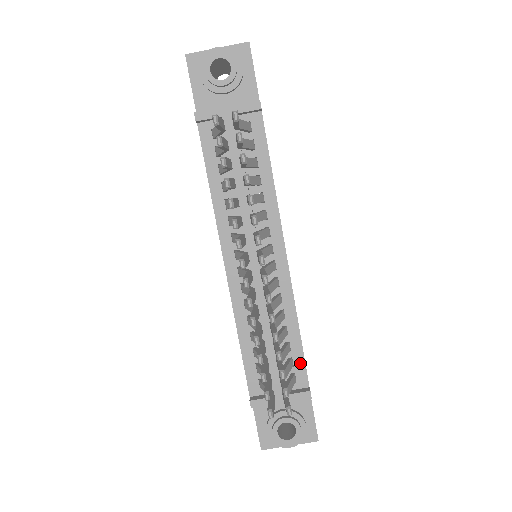
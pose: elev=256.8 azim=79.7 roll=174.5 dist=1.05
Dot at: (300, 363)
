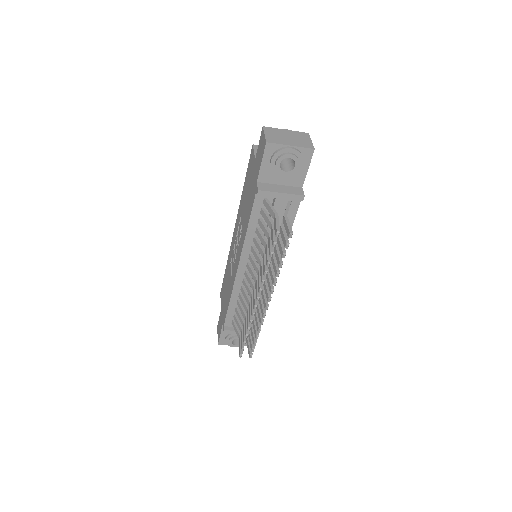
Dot at: occluded
